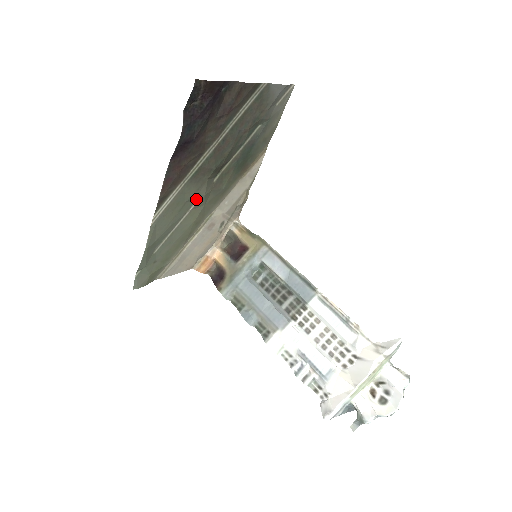
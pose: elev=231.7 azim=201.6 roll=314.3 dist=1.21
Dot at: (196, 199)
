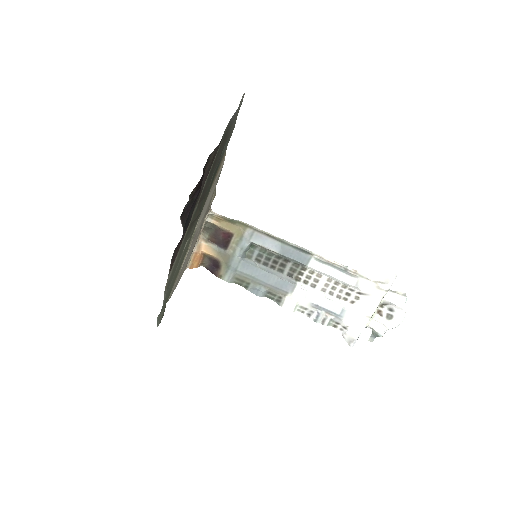
Dot at: occluded
